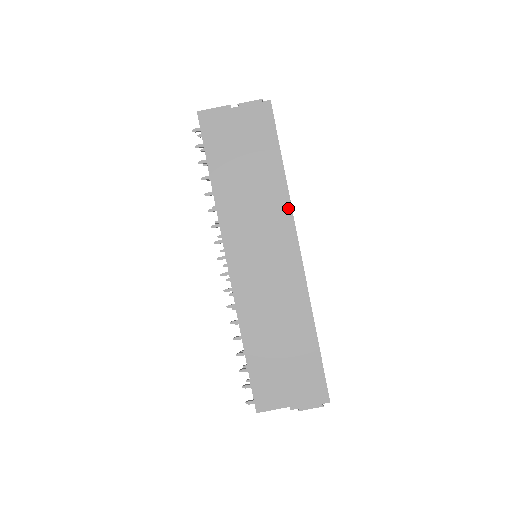
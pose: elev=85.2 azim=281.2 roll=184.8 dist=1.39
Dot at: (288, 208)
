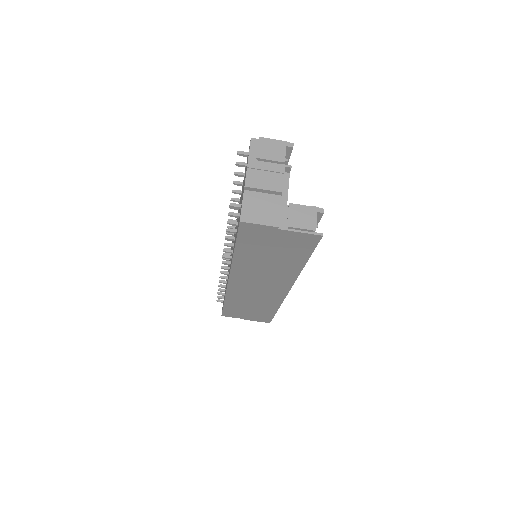
Dot at: (294, 278)
